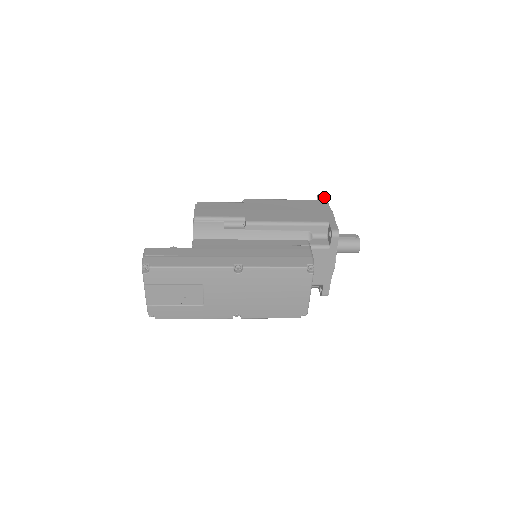
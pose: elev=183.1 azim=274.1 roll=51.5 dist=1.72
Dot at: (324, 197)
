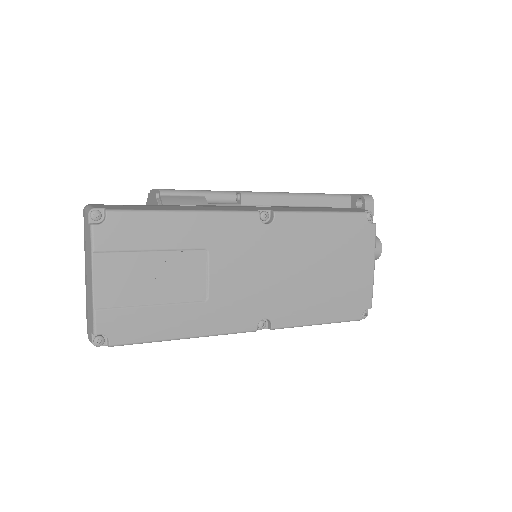
Dot at: occluded
